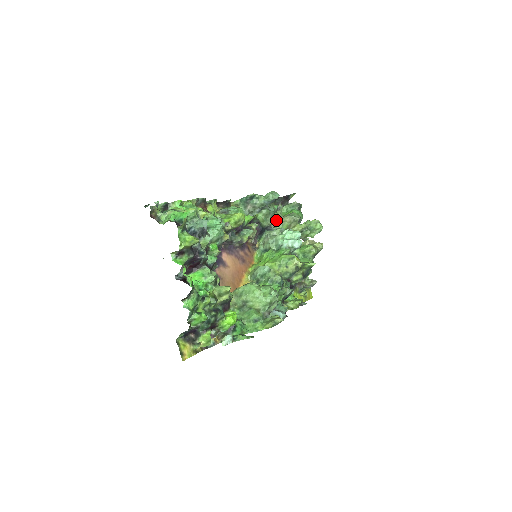
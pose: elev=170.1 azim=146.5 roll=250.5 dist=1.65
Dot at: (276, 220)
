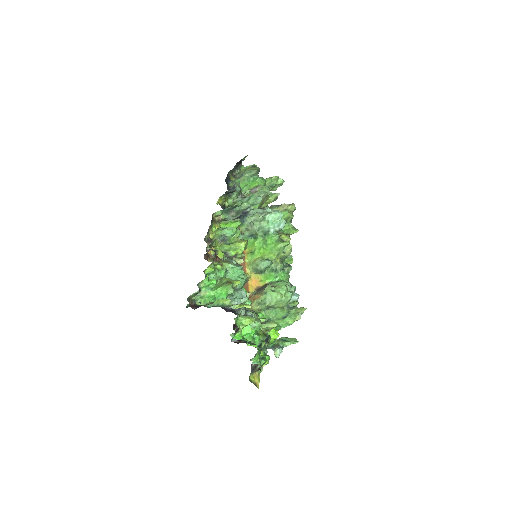
Dot at: occluded
